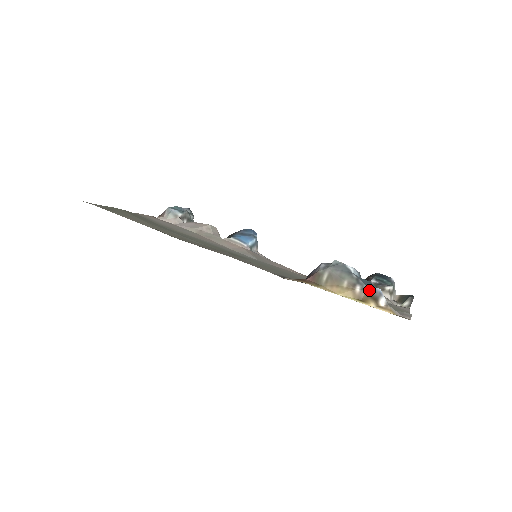
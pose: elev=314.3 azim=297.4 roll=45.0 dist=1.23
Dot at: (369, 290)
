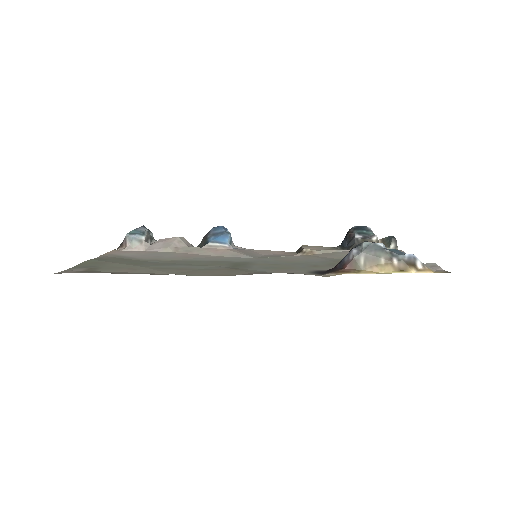
Dot at: (405, 259)
